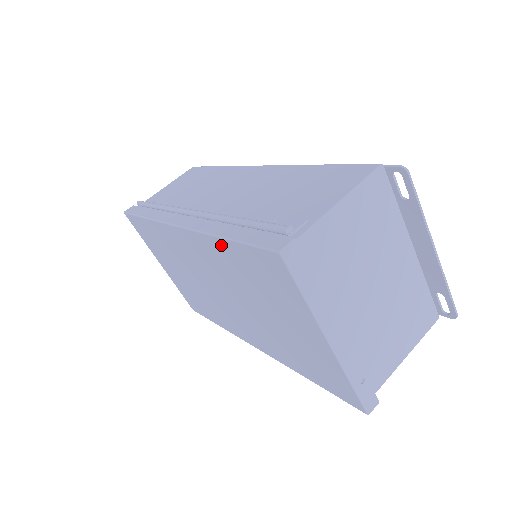
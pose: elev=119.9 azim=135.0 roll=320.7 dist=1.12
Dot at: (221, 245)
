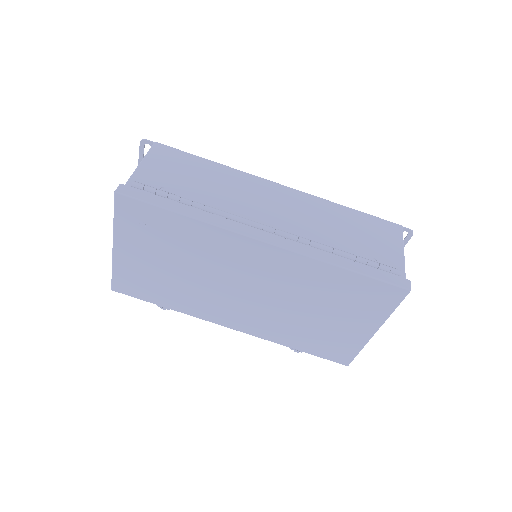
Dot at: (333, 271)
